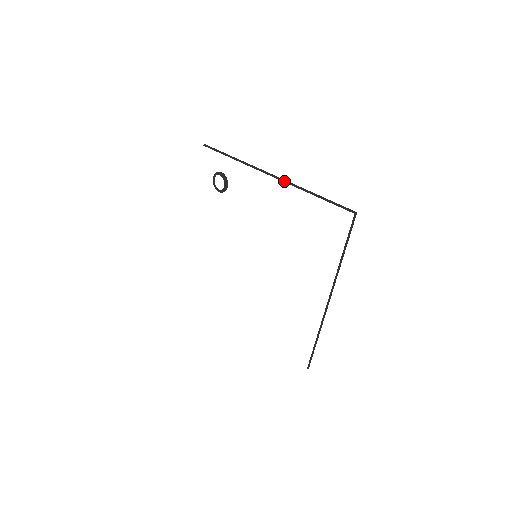
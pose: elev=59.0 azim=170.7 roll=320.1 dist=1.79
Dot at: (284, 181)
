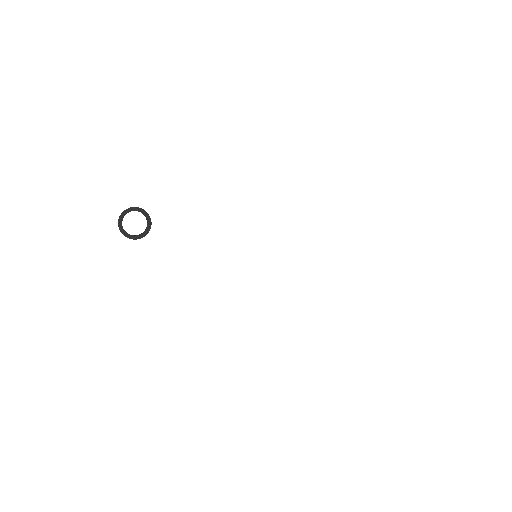
Dot at: occluded
